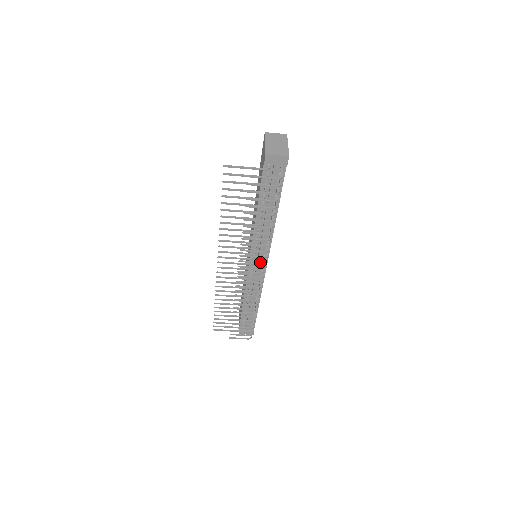
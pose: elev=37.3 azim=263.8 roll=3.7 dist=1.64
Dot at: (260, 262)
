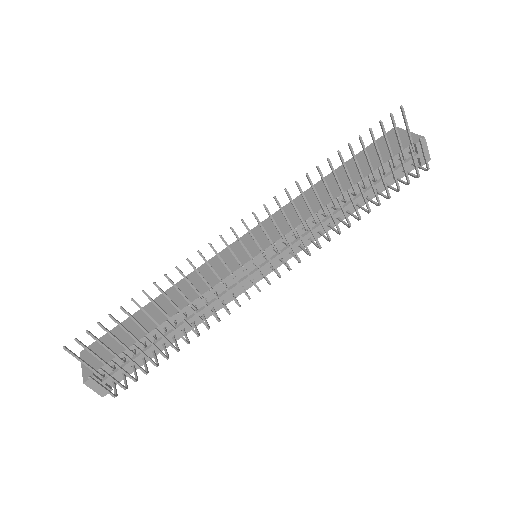
Dot at: occluded
